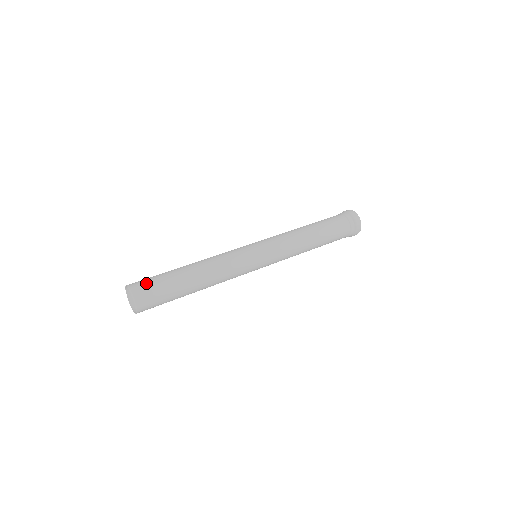
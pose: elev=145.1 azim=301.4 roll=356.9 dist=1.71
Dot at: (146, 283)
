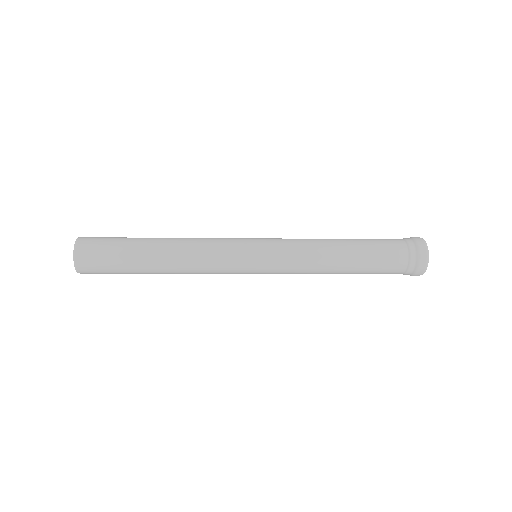
Dot at: (101, 237)
